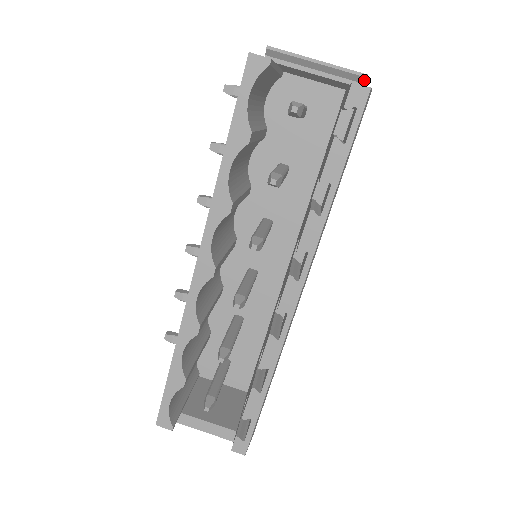
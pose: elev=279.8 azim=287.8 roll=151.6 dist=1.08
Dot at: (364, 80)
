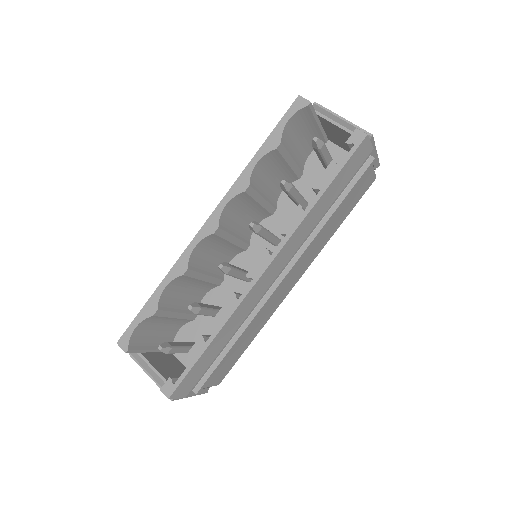
Dot at: (370, 138)
